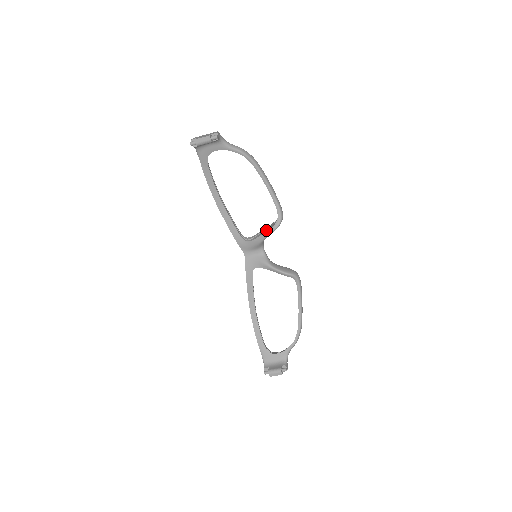
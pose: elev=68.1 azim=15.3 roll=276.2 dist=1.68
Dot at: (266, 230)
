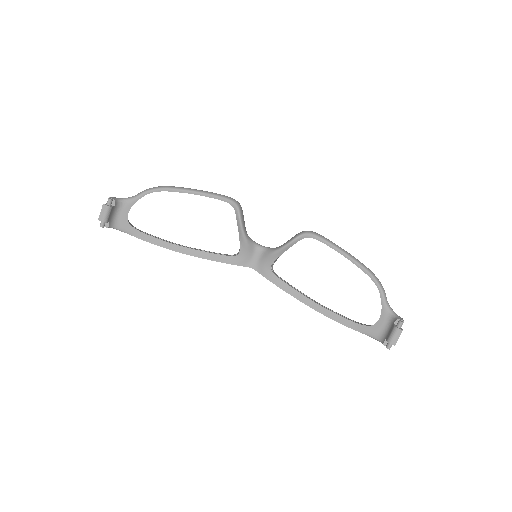
Dot at: (238, 227)
